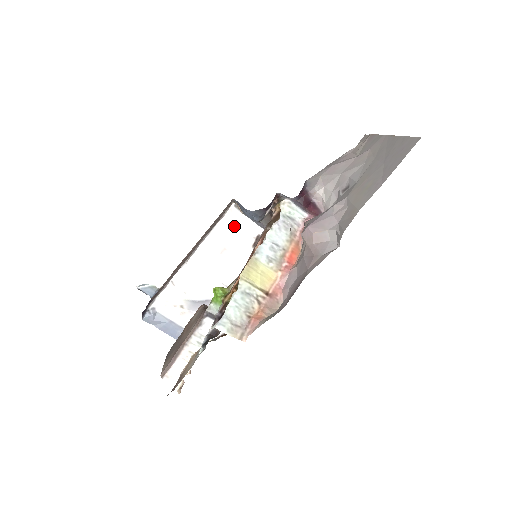
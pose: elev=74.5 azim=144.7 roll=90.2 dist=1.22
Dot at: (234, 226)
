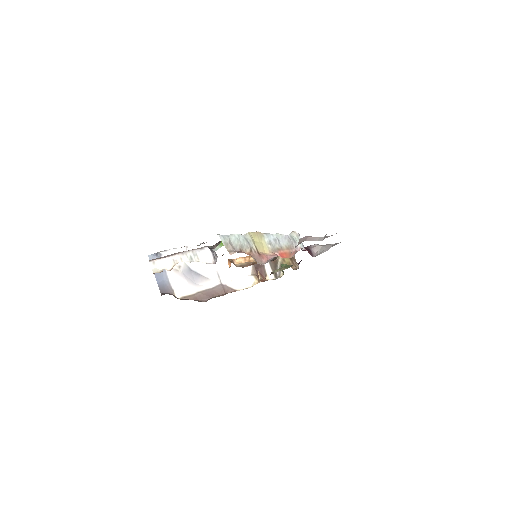
Dot at: occluded
